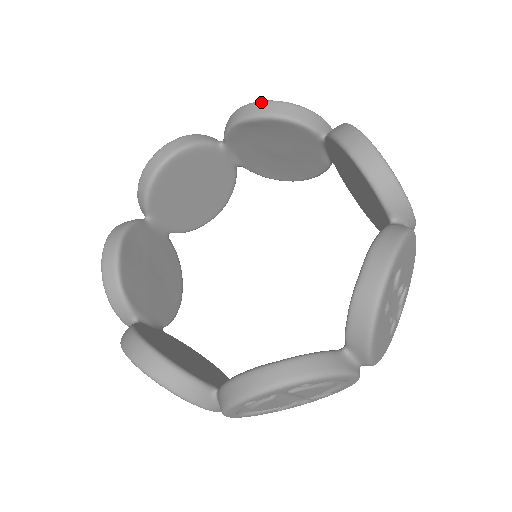
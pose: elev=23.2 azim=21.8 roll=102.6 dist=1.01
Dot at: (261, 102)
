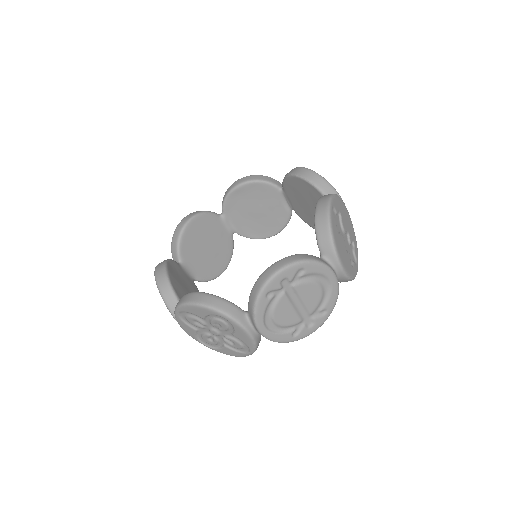
Dot at: (241, 178)
